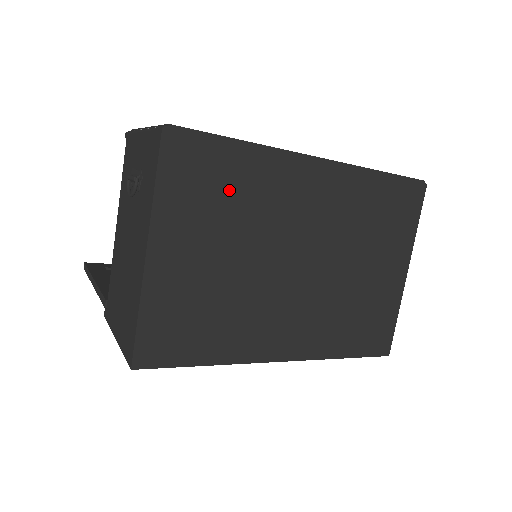
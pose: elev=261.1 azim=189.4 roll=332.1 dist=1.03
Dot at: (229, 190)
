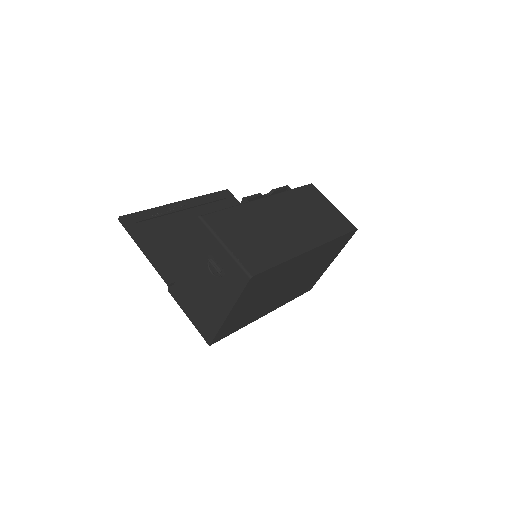
Dot at: (269, 281)
